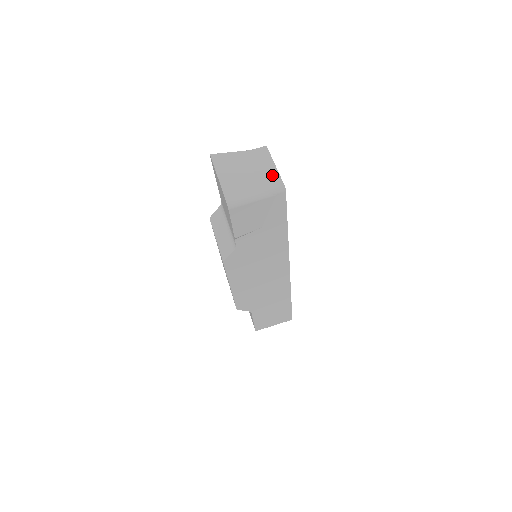
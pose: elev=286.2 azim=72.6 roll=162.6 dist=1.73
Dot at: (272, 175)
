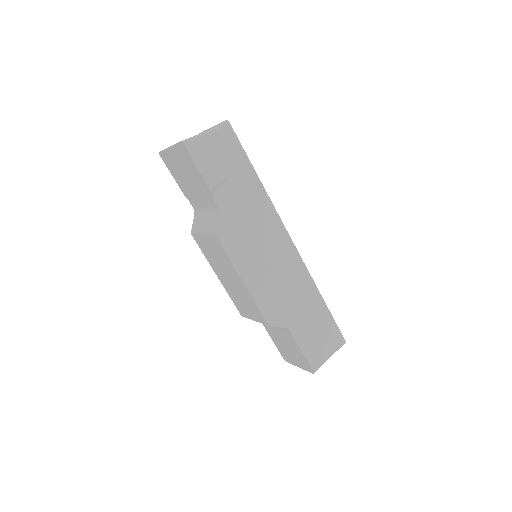
Dot at: occluded
